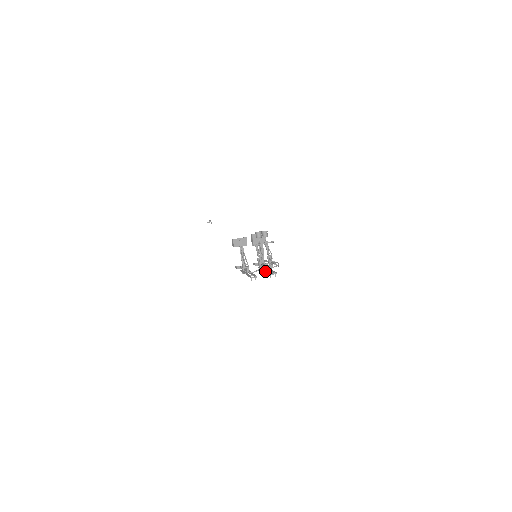
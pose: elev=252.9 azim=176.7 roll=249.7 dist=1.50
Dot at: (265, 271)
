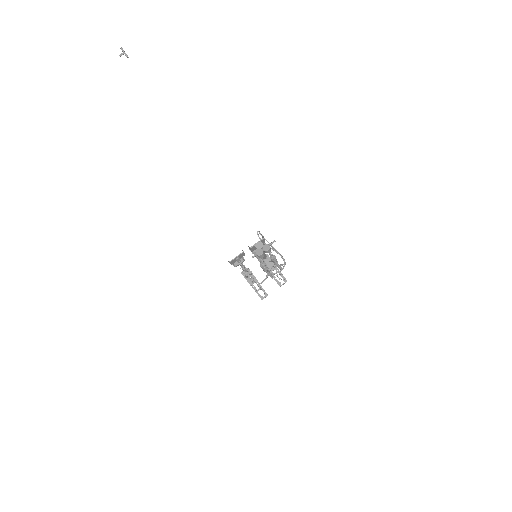
Dot at: occluded
